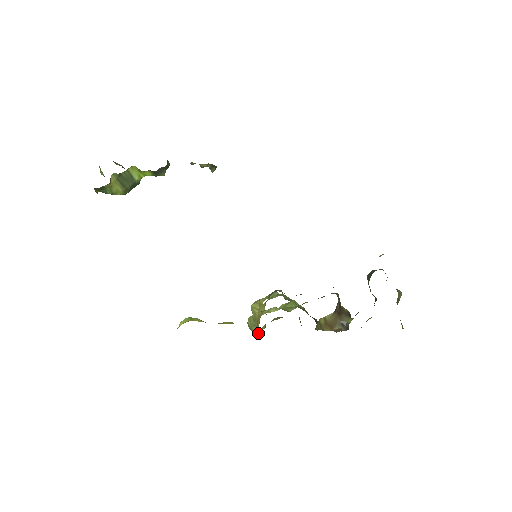
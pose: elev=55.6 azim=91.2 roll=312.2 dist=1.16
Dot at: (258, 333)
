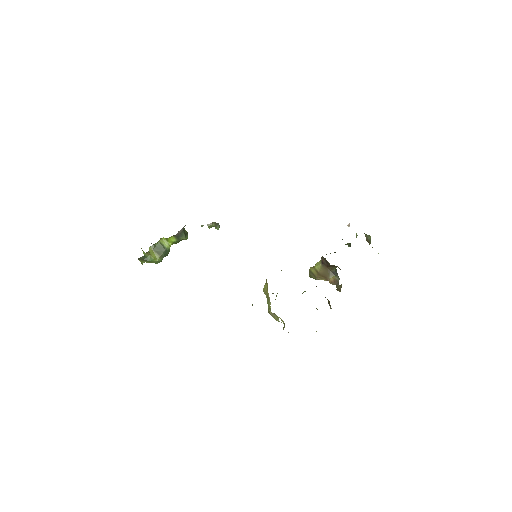
Dot at: (284, 326)
